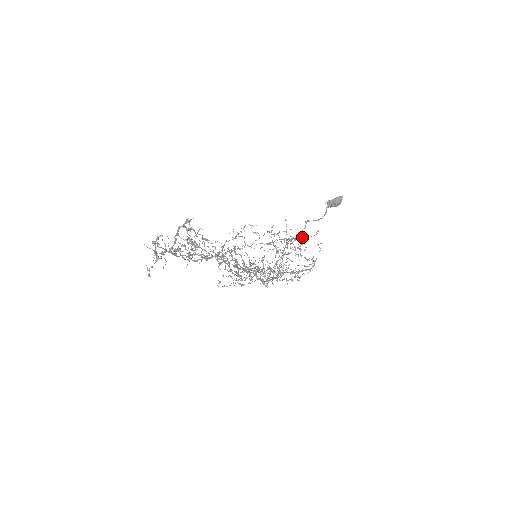
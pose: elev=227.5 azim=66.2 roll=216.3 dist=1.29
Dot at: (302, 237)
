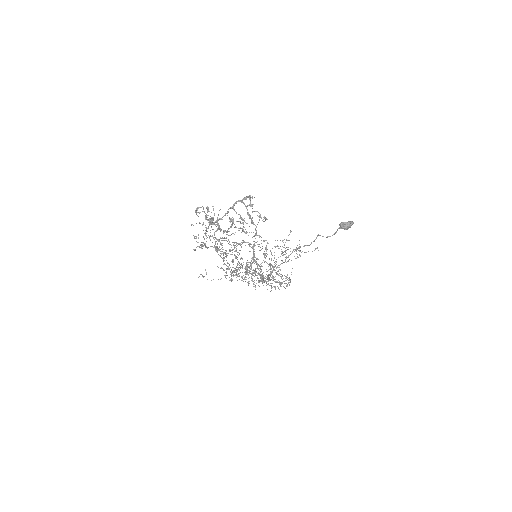
Dot at: (299, 251)
